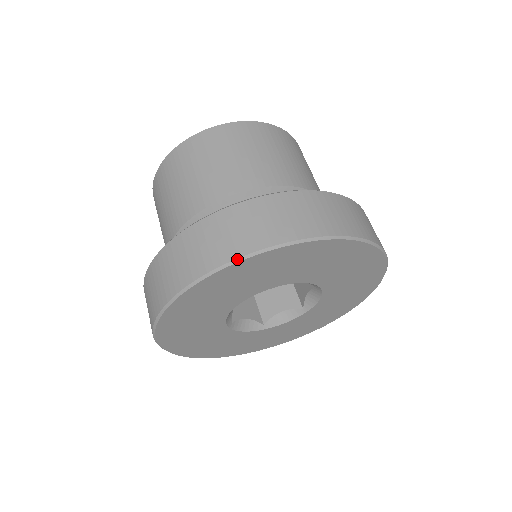
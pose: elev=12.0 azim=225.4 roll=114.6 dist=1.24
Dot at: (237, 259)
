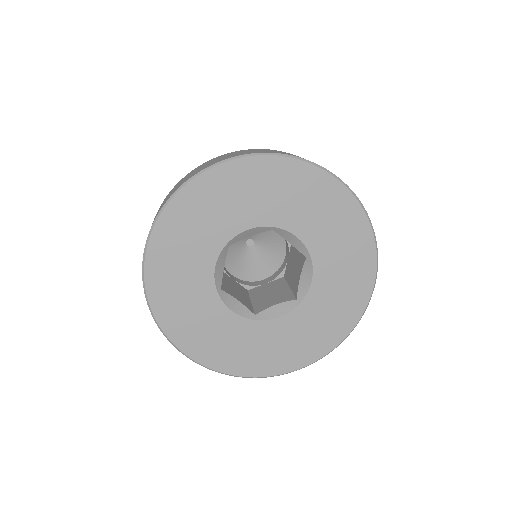
Dot at: (226, 159)
